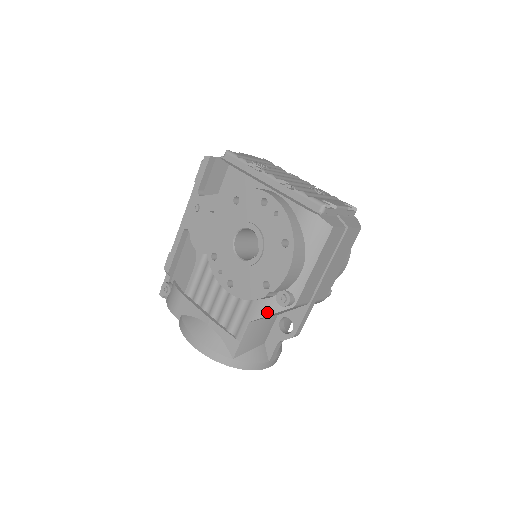
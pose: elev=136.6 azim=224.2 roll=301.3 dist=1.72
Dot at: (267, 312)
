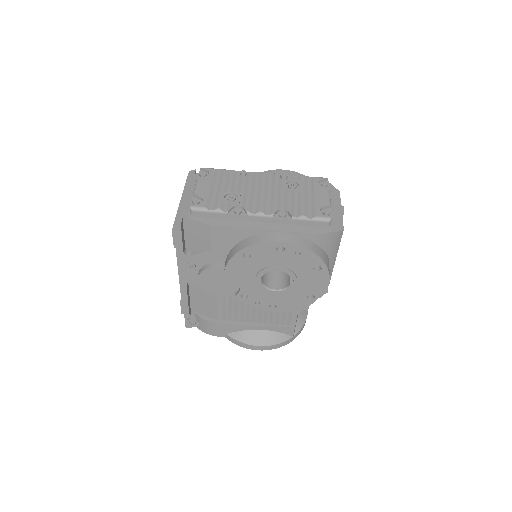
Dot at: occluded
